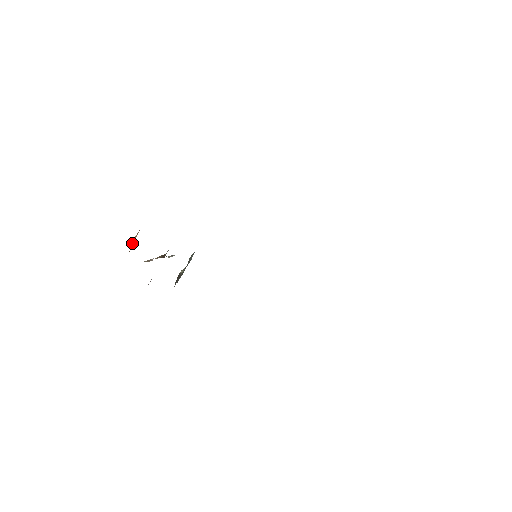
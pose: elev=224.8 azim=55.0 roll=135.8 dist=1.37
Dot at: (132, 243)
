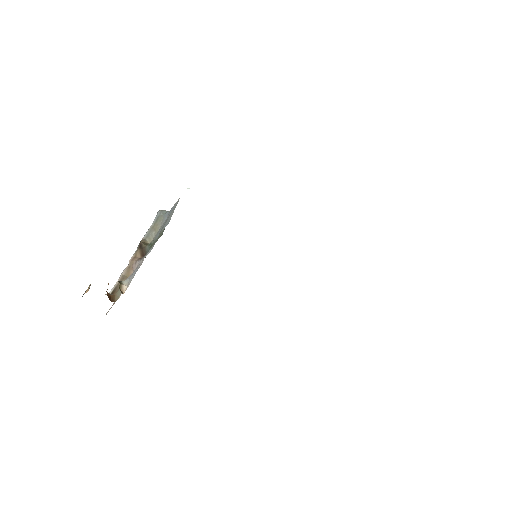
Dot at: occluded
